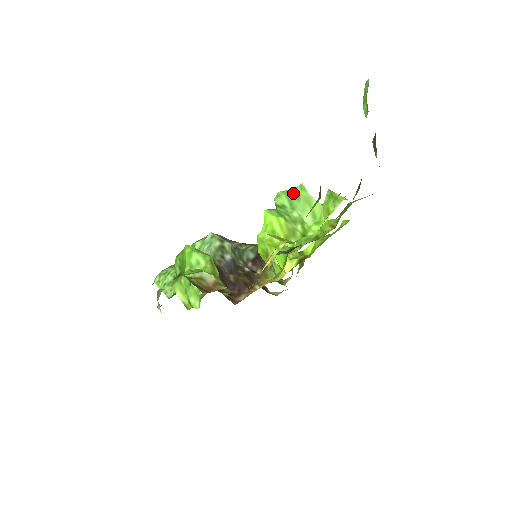
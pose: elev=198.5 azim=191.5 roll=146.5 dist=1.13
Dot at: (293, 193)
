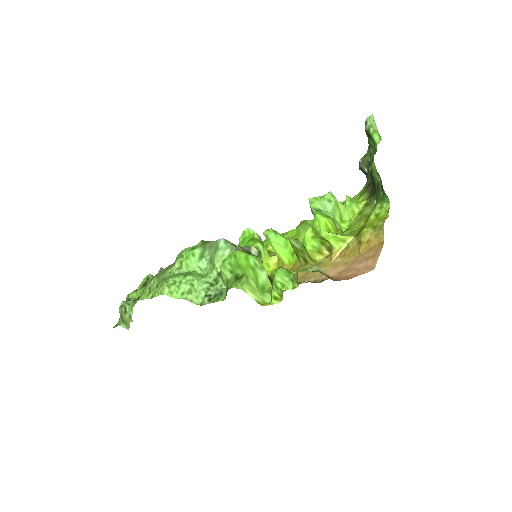
Dot at: (325, 199)
